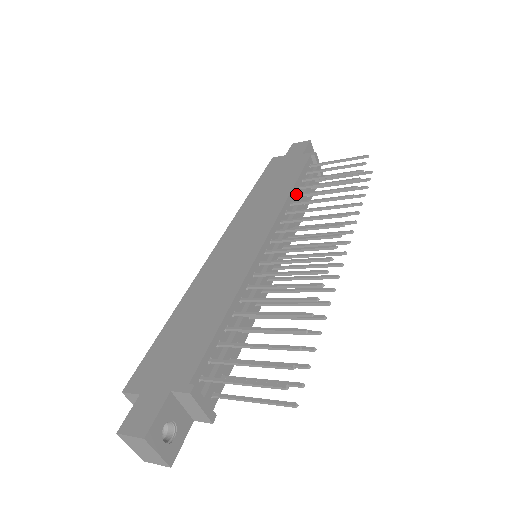
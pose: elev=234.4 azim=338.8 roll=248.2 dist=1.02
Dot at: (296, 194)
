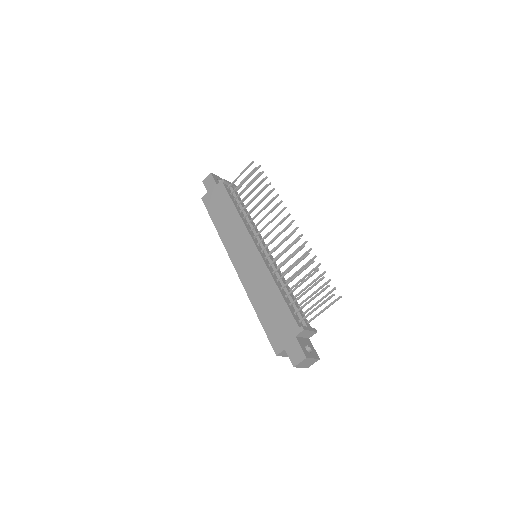
Dot at: (240, 211)
